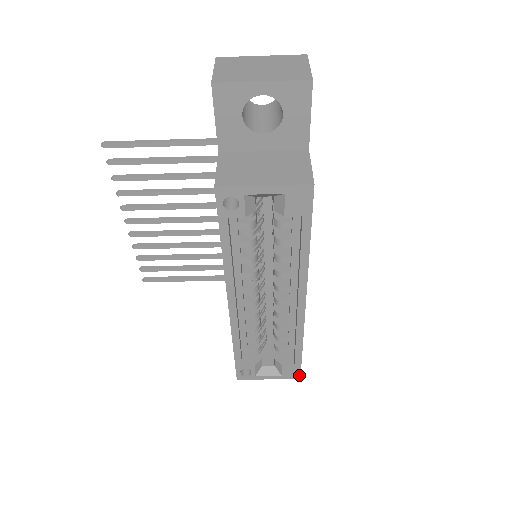
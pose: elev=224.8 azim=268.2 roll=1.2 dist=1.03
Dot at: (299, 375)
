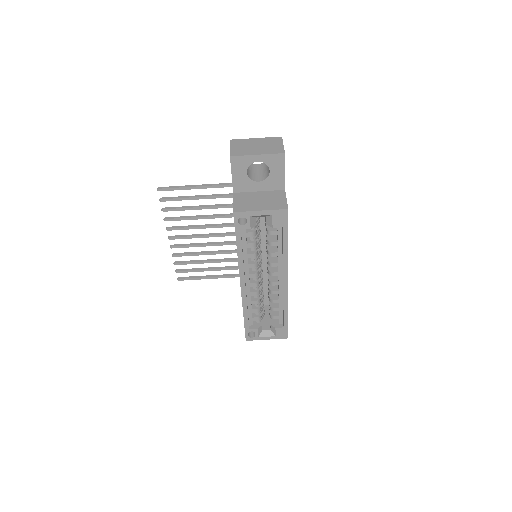
Dot at: (287, 335)
